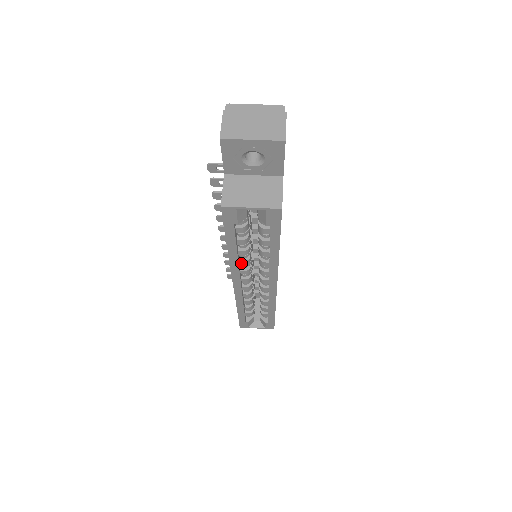
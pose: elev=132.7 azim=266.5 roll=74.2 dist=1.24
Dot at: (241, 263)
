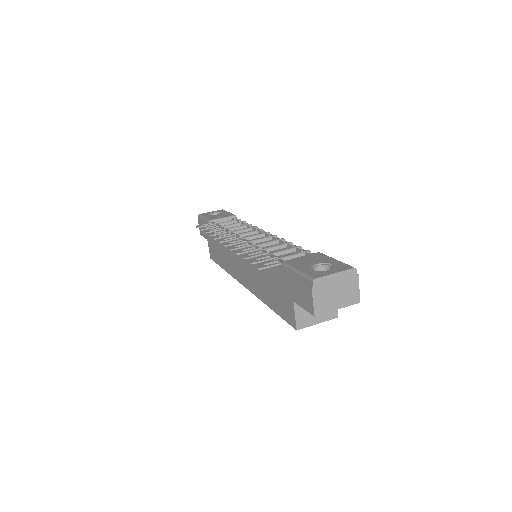
Dot at: occluded
